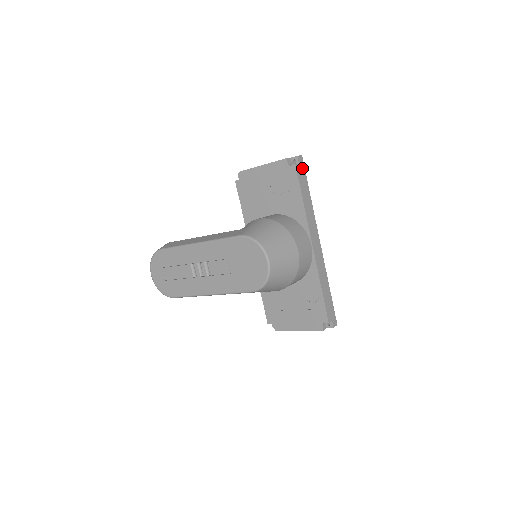
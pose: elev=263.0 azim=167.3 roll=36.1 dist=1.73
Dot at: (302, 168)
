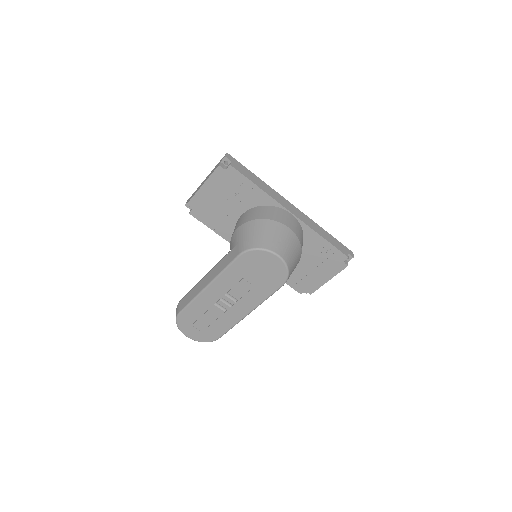
Dot at: (236, 162)
